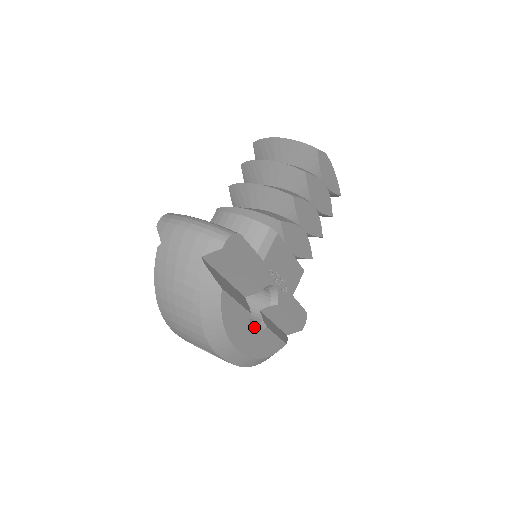
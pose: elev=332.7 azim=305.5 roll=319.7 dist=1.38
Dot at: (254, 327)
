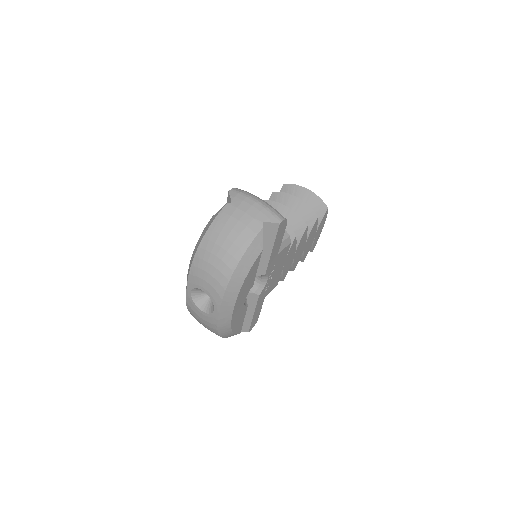
Dot at: occluded
